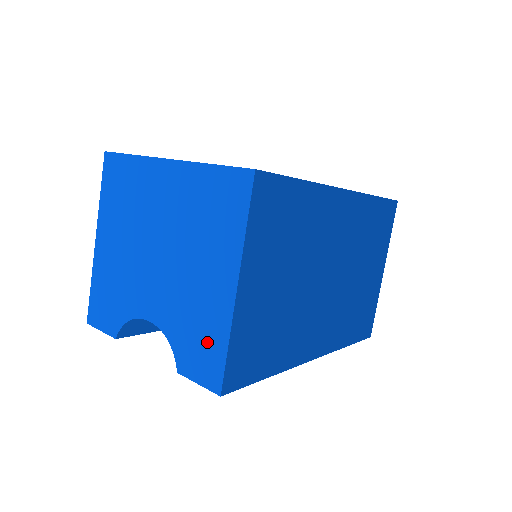
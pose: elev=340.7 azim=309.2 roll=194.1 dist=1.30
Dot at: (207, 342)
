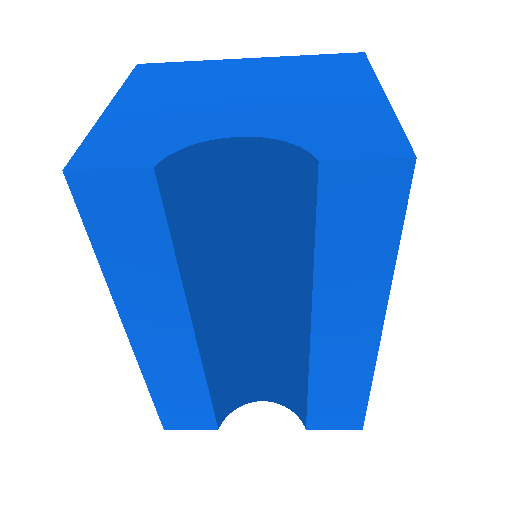
Dot at: (363, 127)
